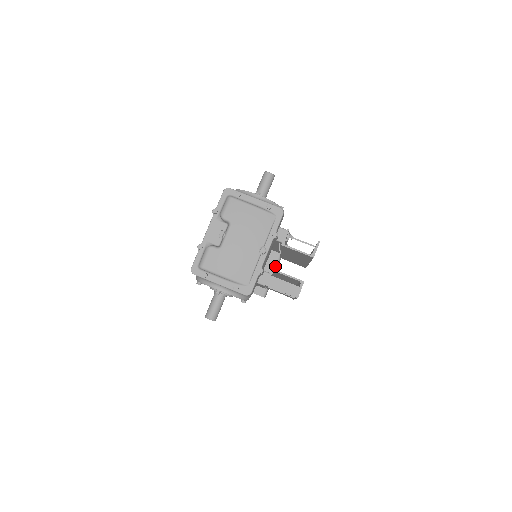
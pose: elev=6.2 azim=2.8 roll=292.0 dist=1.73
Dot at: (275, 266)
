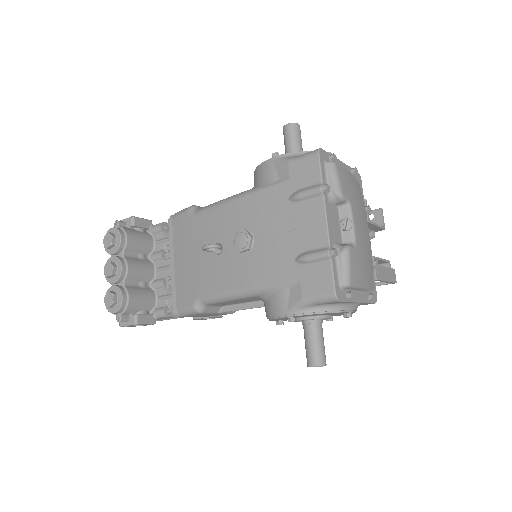
Dot at: occluded
